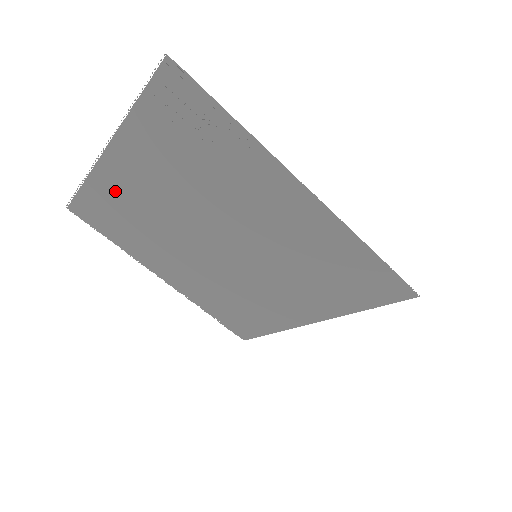
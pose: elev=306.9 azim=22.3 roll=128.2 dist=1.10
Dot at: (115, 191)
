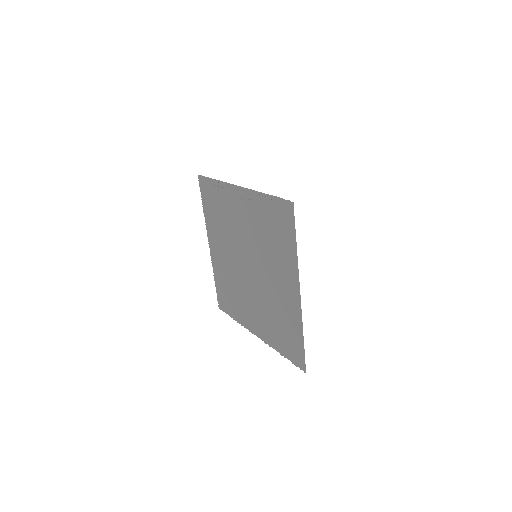
Dot at: (220, 270)
